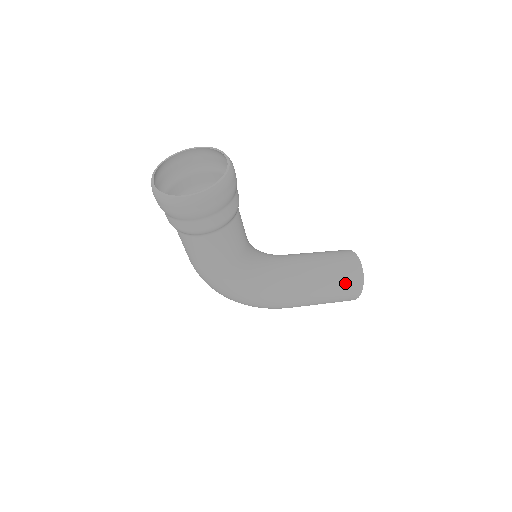
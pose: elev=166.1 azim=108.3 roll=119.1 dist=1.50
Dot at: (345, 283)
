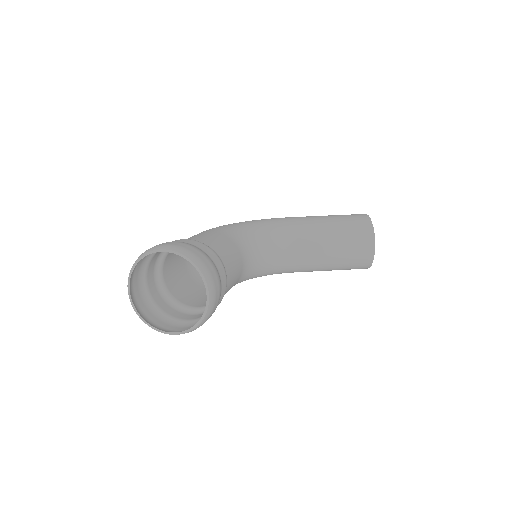
Dot at: (348, 268)
